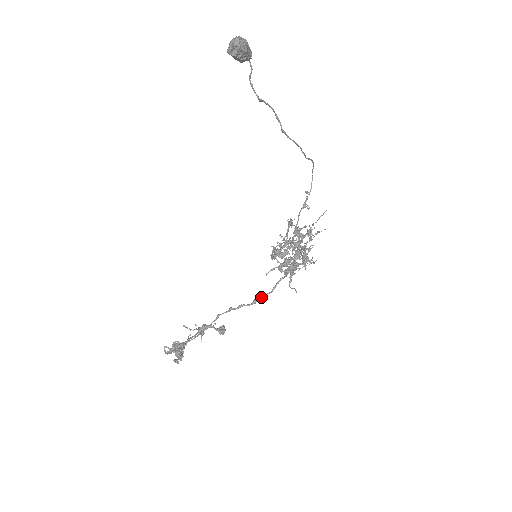
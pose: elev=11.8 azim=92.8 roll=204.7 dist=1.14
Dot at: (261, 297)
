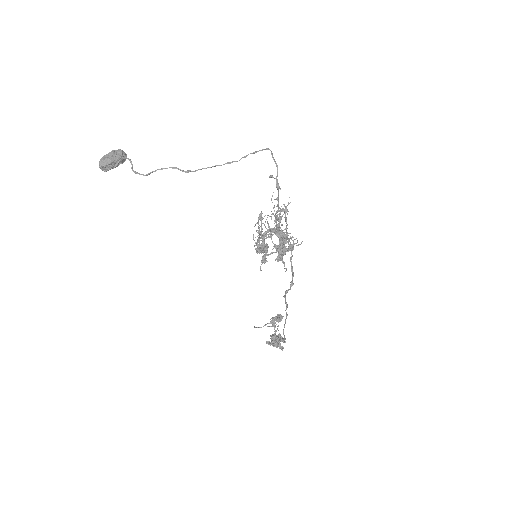
Dot at: (292, 279)
